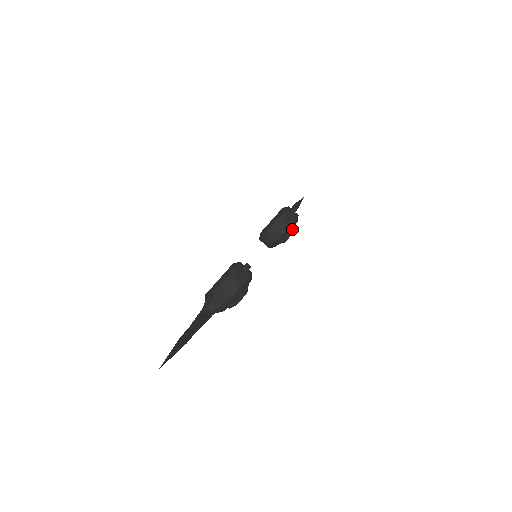
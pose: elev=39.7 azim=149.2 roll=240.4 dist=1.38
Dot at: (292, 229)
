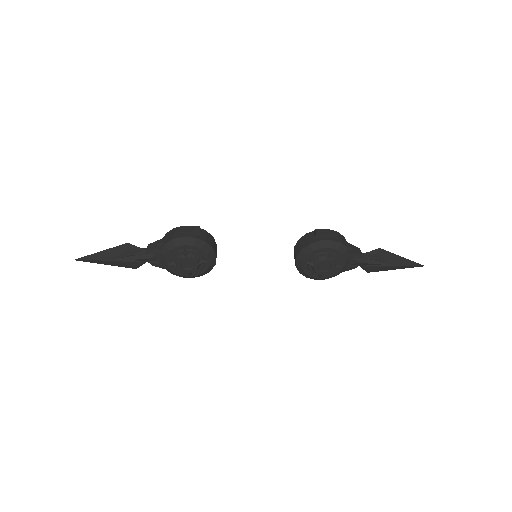
Dot at: (322, 253)
